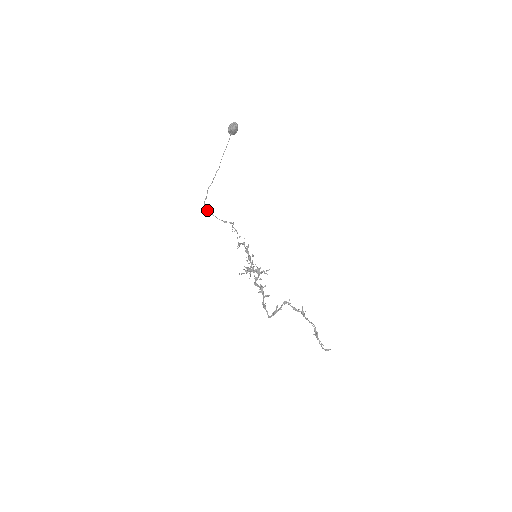
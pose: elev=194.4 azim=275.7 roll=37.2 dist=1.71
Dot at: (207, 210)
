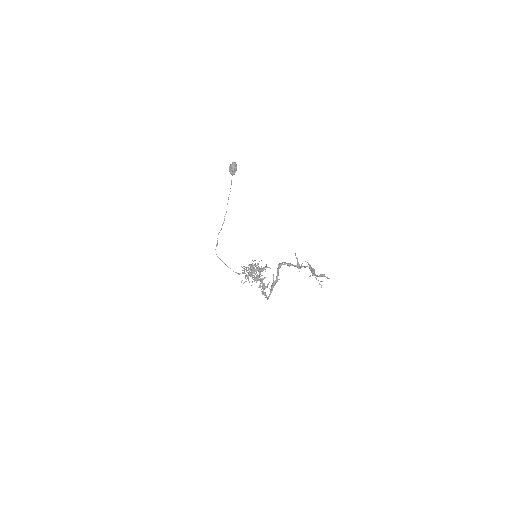
Dot at: (219, 258)
